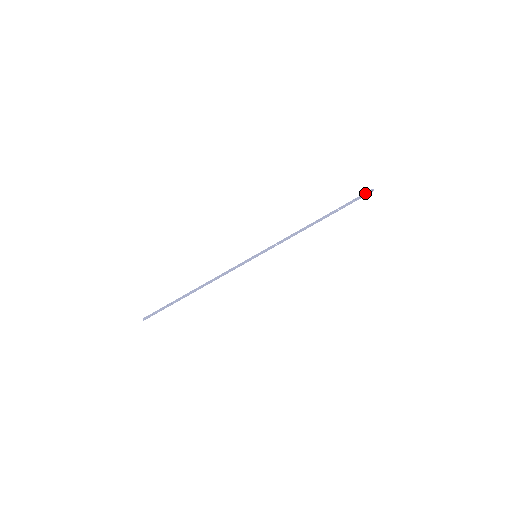
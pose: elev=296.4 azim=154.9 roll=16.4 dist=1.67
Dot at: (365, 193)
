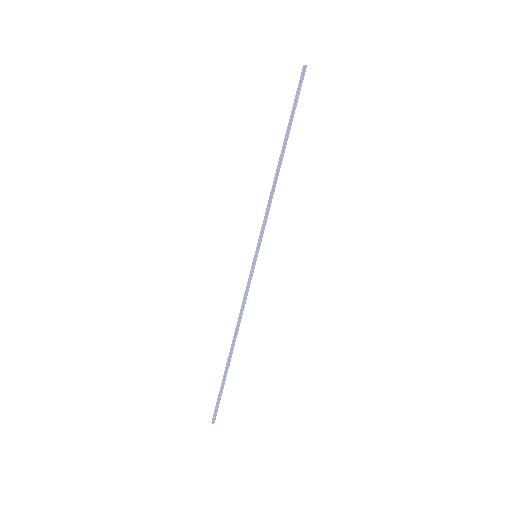
Dot at: (300, 79)
